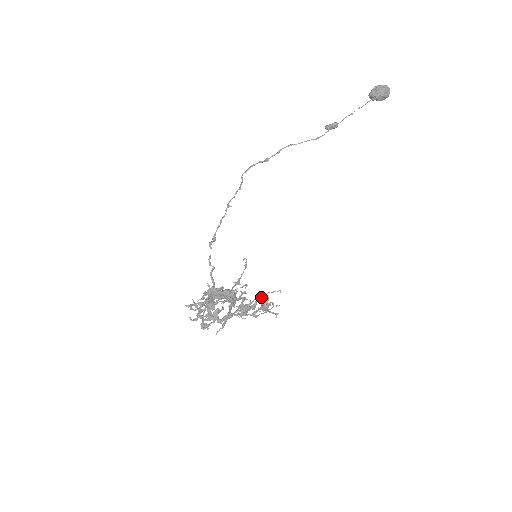
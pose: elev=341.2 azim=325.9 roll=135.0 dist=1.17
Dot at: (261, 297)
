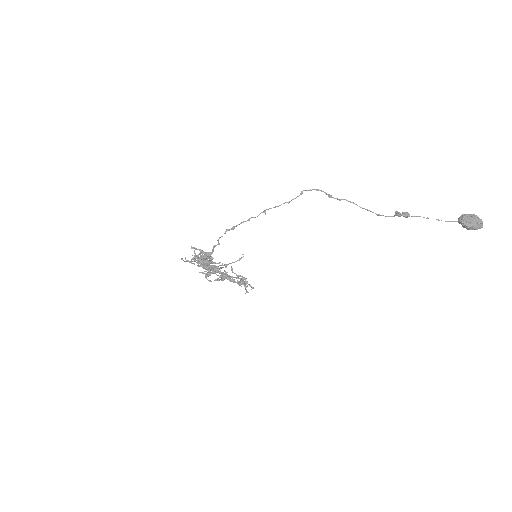
Dot at: (240, 279)
